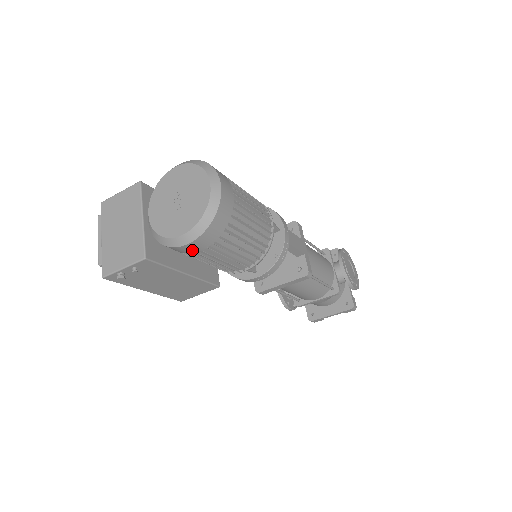
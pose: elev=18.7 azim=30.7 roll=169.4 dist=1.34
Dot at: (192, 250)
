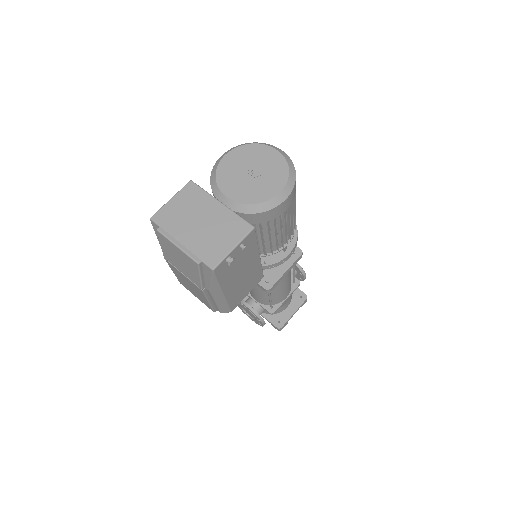
Dot at: (282, 210)
